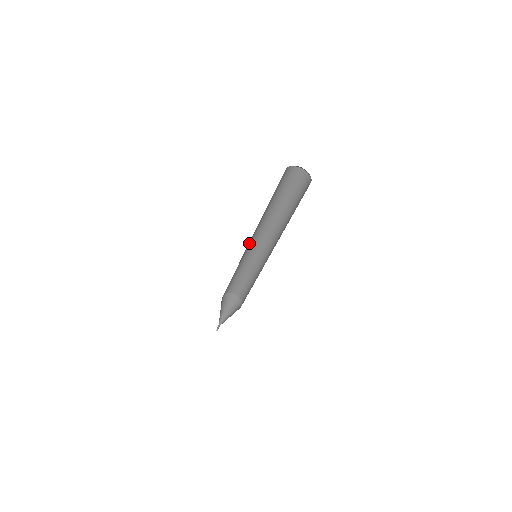
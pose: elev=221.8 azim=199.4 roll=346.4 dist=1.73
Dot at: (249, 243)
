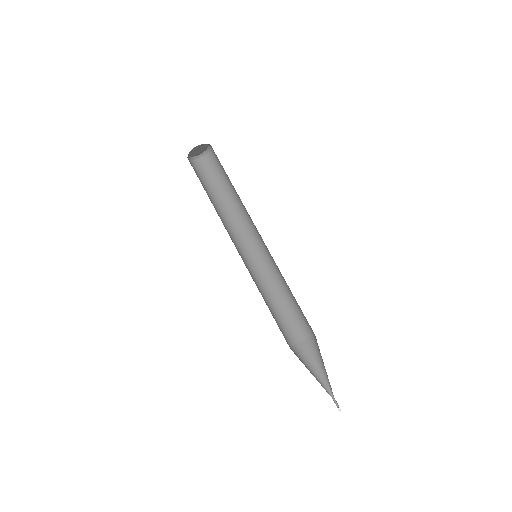
Dot at: (242, 254)
